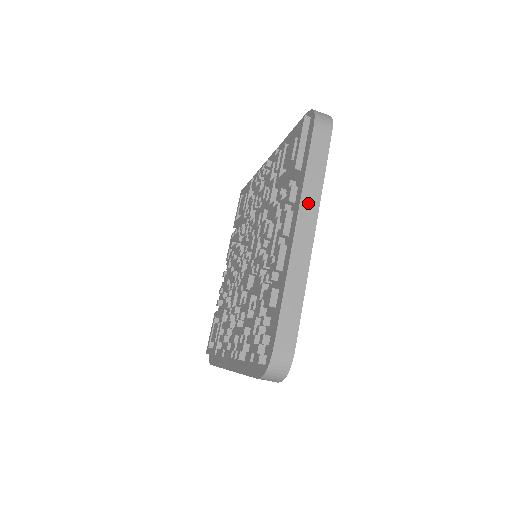
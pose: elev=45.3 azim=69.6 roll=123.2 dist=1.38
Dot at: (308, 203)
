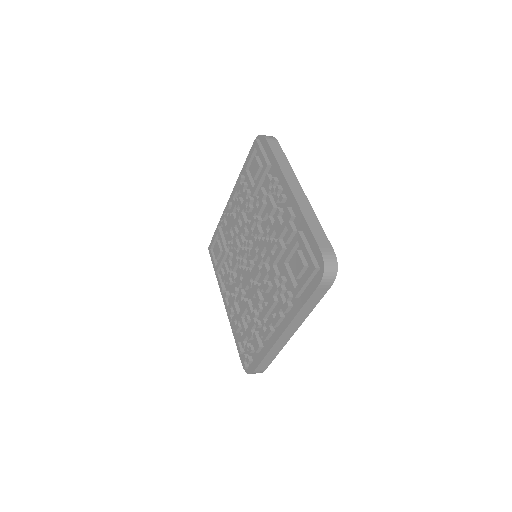
Dot at: (296, 322)
